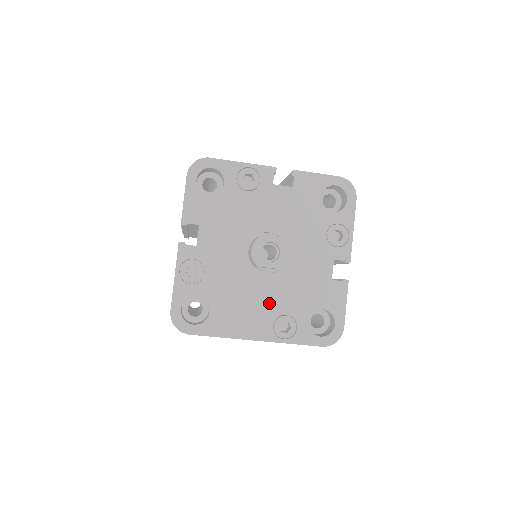
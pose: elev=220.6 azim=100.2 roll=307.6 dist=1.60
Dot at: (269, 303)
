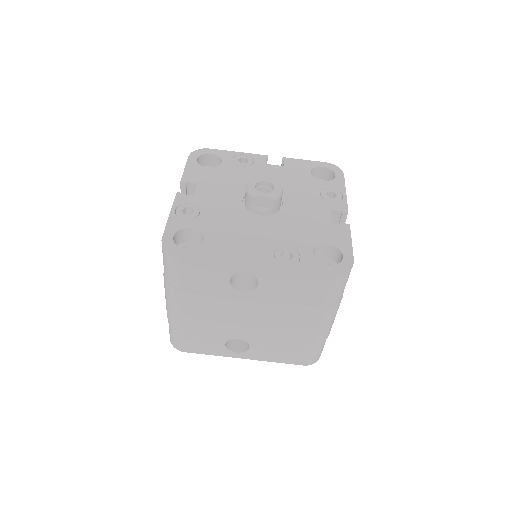
Dot at: (268, 236)
